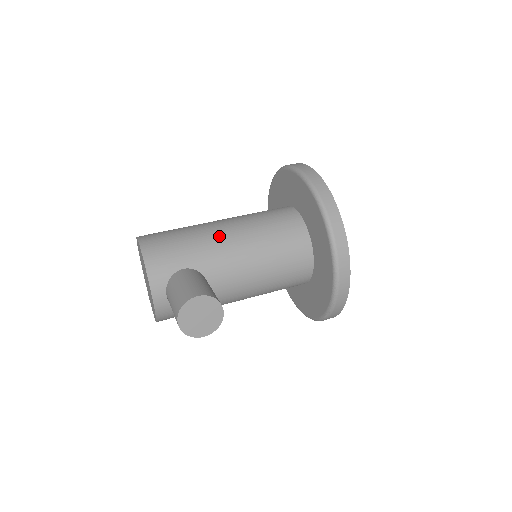
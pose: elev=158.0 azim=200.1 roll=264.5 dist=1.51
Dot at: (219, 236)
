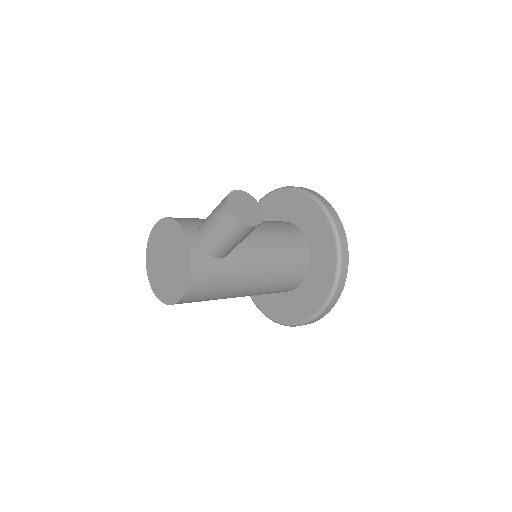
Dot at: occluded
